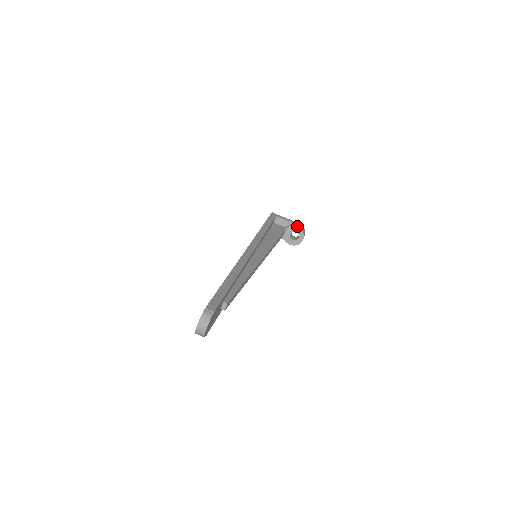
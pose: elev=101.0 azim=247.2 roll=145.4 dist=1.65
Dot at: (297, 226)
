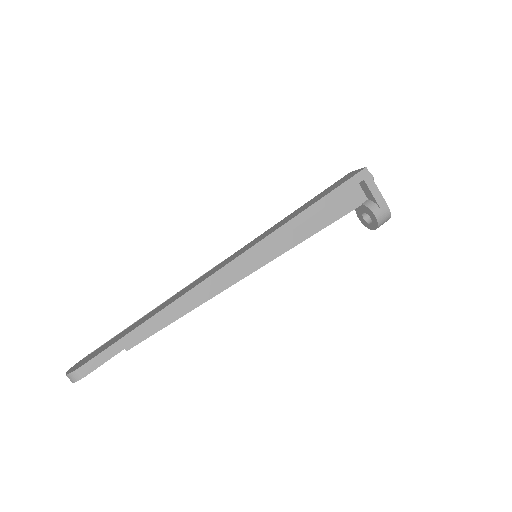
Dot at: (376, 215)
